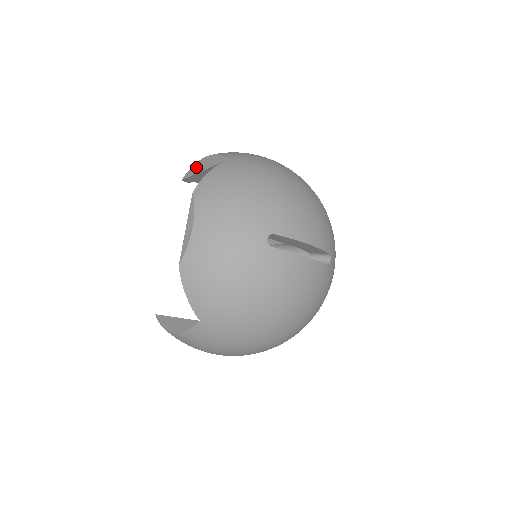
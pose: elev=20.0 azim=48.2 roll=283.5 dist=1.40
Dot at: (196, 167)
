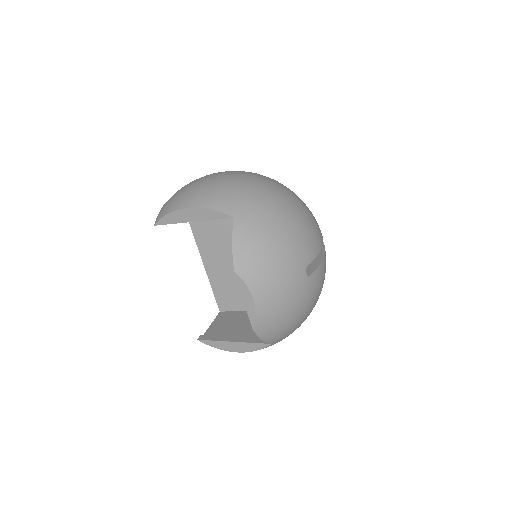
Dot at: (176, 216)
